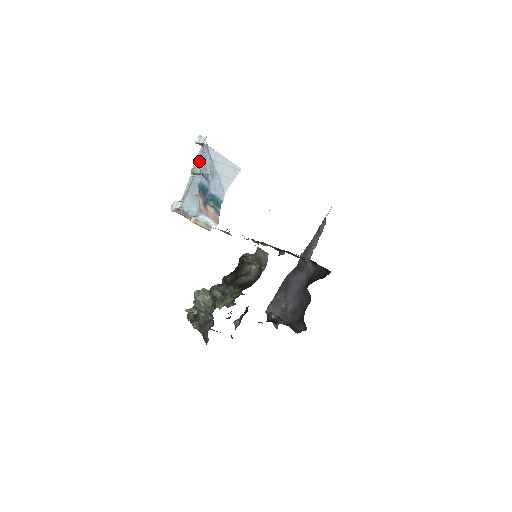
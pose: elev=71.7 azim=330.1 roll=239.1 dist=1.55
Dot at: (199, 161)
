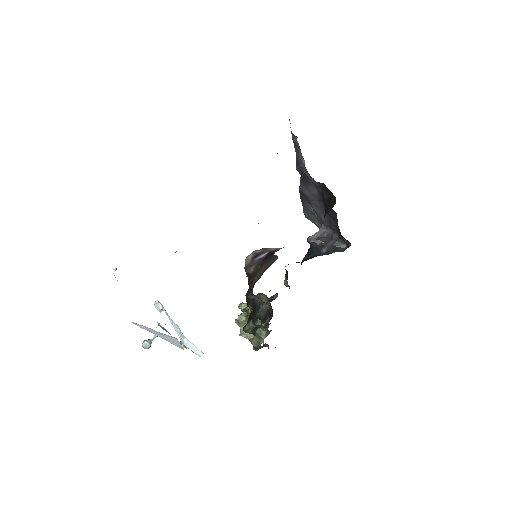
Dot at: occluded
